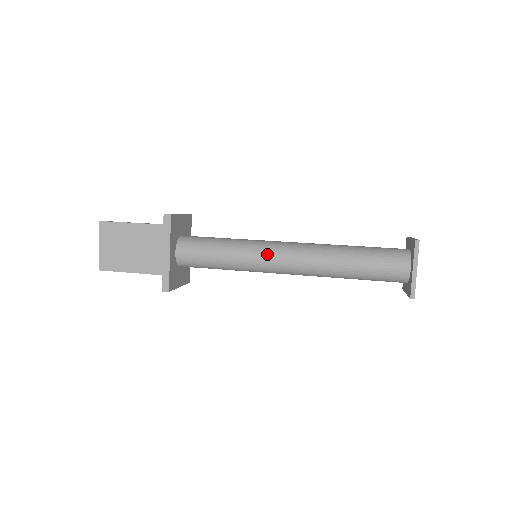
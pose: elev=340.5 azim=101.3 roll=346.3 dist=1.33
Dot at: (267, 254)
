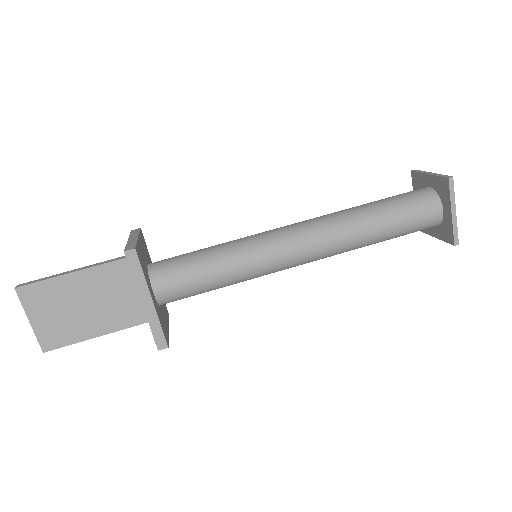
Dot at: (277, 251)
